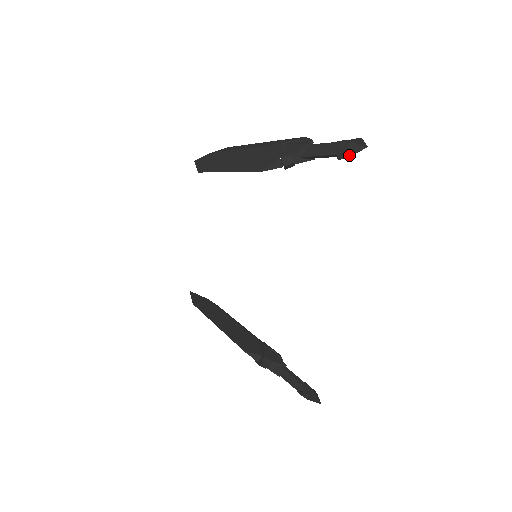
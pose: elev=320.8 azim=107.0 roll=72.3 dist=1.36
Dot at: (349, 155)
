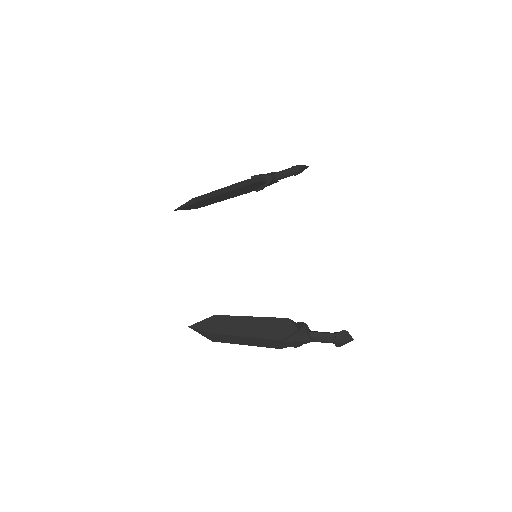
Dot at: (306, 166)
